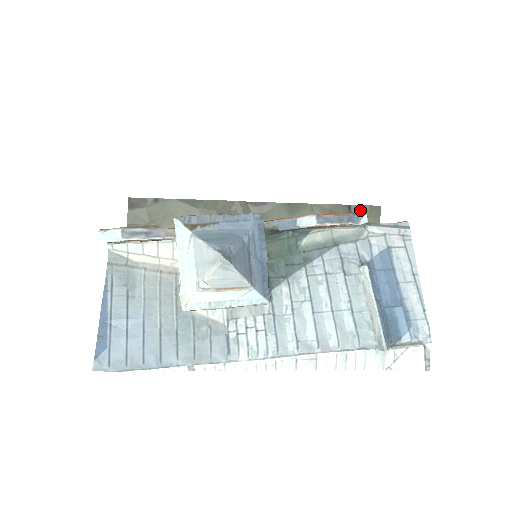
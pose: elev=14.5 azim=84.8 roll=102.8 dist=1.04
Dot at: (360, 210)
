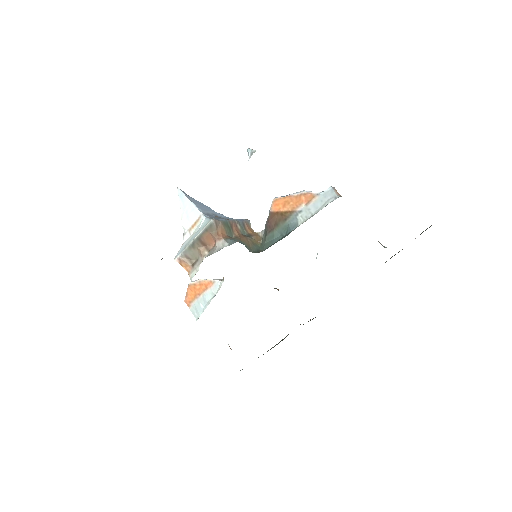
Dot at: occluded
